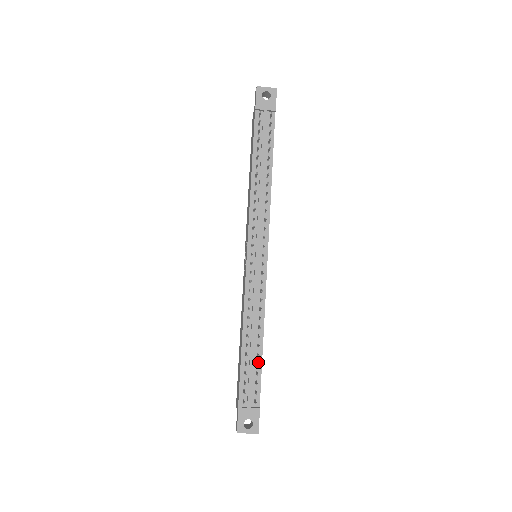
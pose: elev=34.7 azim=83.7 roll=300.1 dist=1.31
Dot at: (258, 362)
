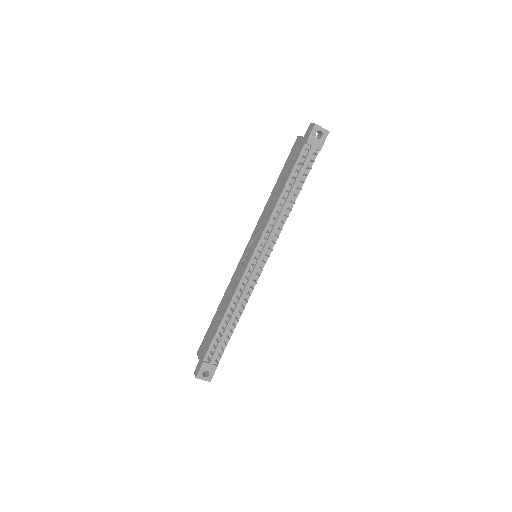
Dot at: (229, 335)
